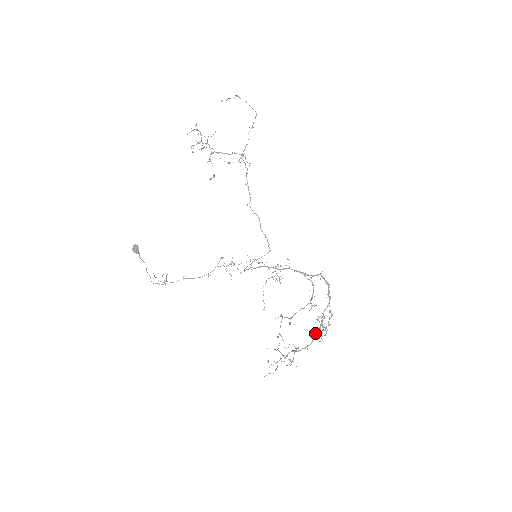
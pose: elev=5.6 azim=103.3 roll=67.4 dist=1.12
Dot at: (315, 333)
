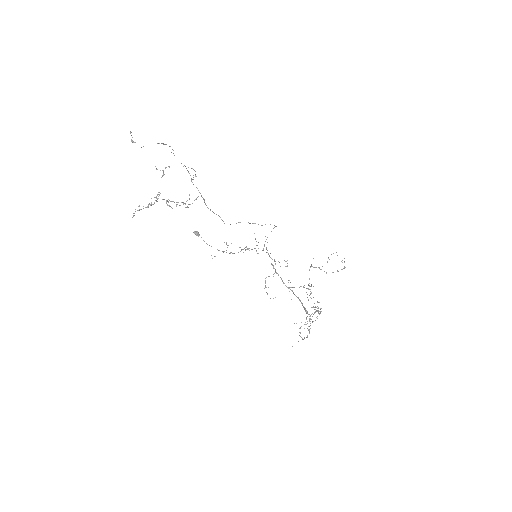
Dot at: (321, 308)
